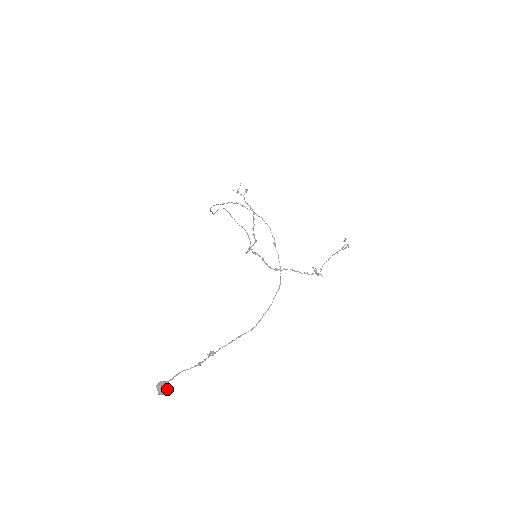
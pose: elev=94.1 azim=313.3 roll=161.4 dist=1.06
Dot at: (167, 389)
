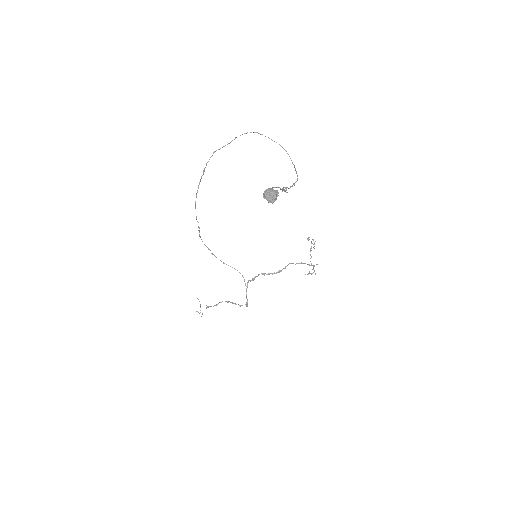
Dot at: (274, 190)
